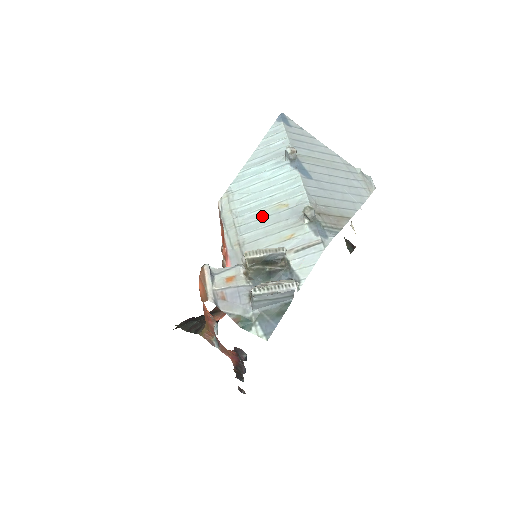
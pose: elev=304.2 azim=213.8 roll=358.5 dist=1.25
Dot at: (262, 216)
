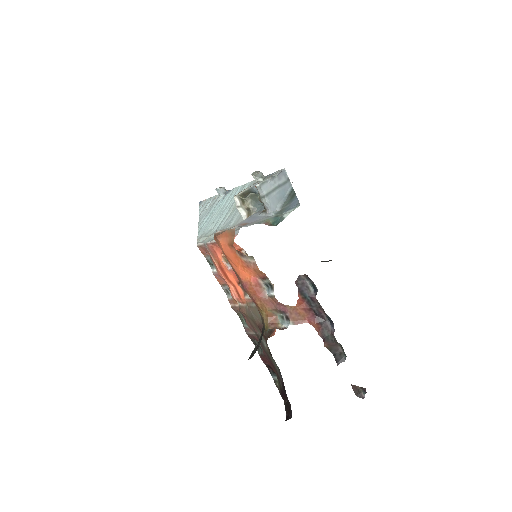
Dot at: (232, 212)
